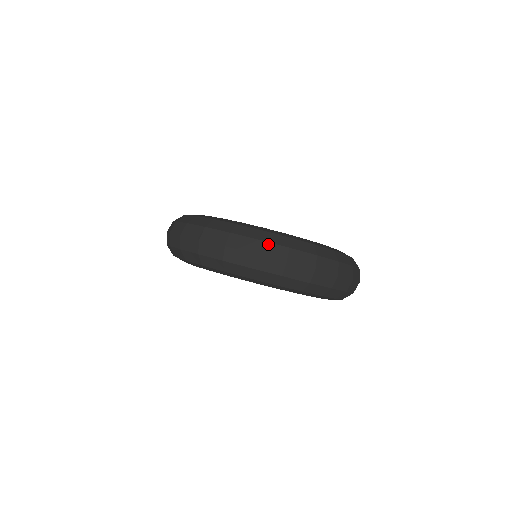
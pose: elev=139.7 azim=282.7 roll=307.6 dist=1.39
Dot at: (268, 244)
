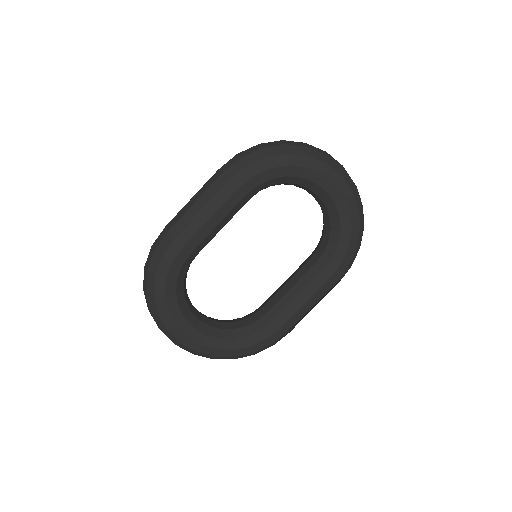
Dot at: occluded
